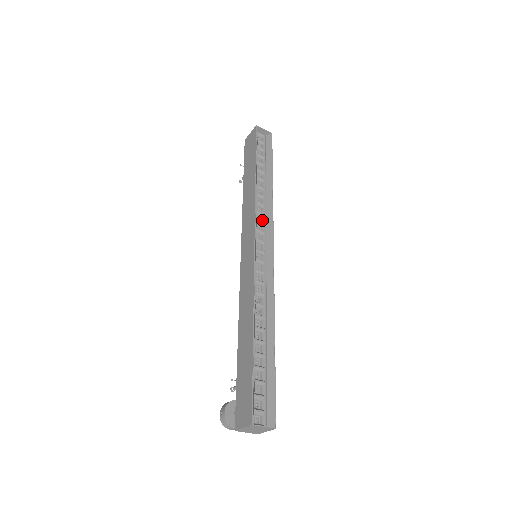
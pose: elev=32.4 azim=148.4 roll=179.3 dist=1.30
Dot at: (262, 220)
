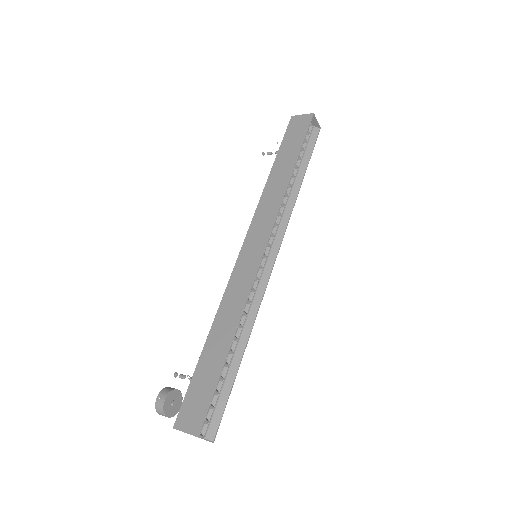
Dot at: (276, 221)
